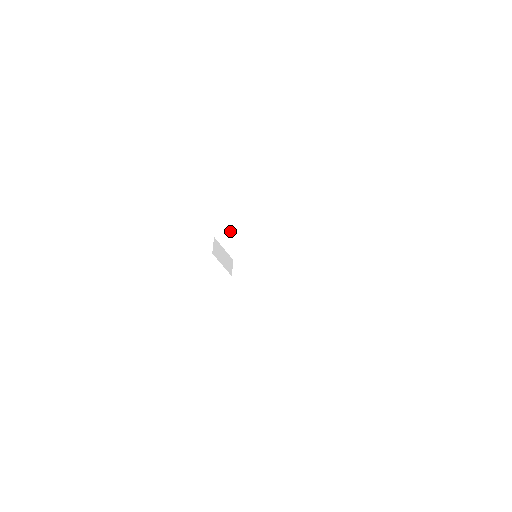
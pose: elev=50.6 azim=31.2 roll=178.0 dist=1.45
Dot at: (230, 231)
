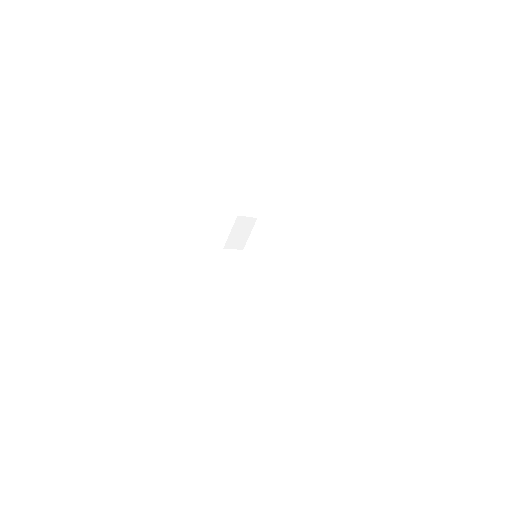
Dot at: (250, 219)
